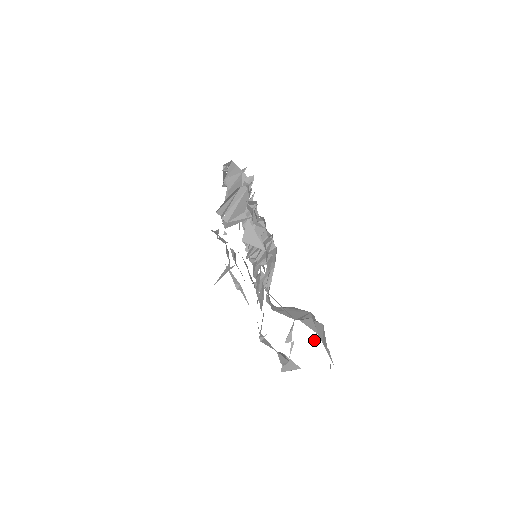
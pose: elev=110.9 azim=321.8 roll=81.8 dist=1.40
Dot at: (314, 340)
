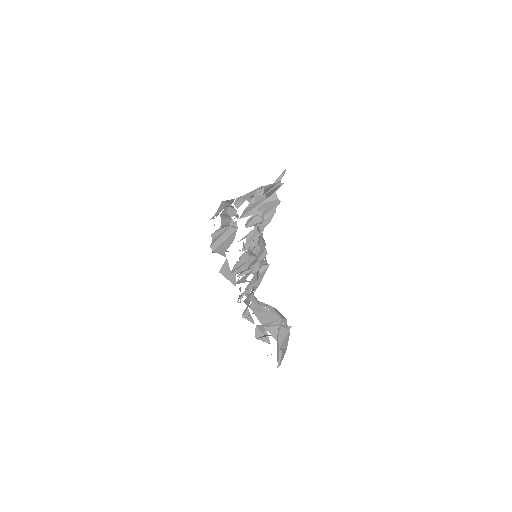
Dot at: occluded
